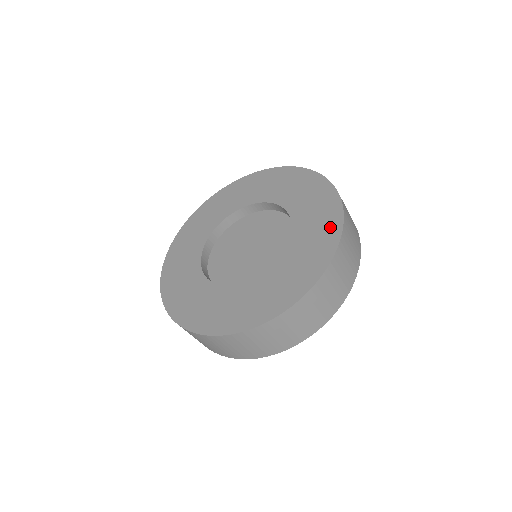
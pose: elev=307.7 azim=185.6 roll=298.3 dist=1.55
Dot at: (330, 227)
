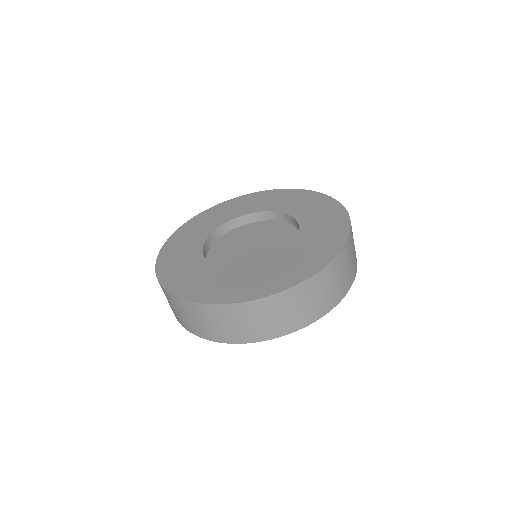
Dot at: (320, 200)
